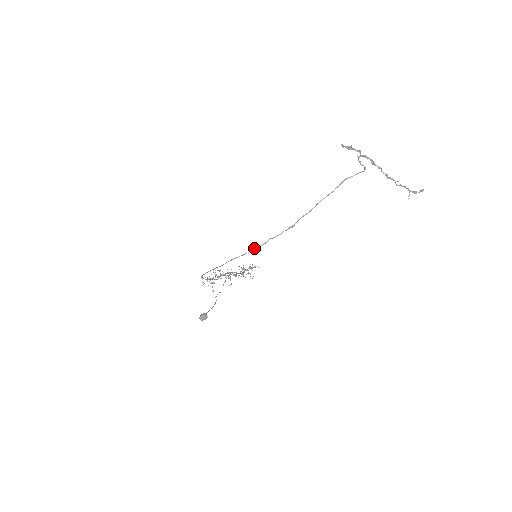
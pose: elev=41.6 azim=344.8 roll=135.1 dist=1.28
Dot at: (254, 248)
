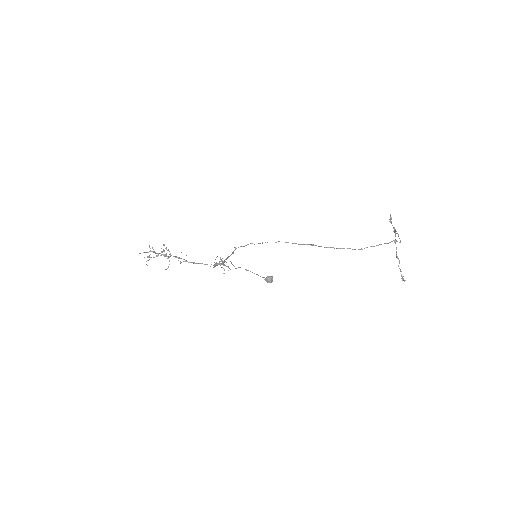
Dot at: (333, 247)
